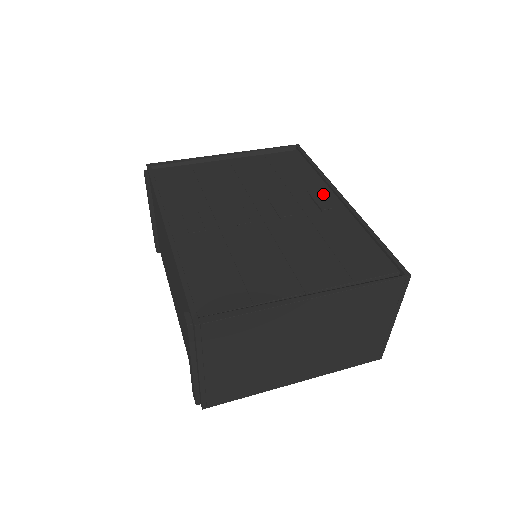
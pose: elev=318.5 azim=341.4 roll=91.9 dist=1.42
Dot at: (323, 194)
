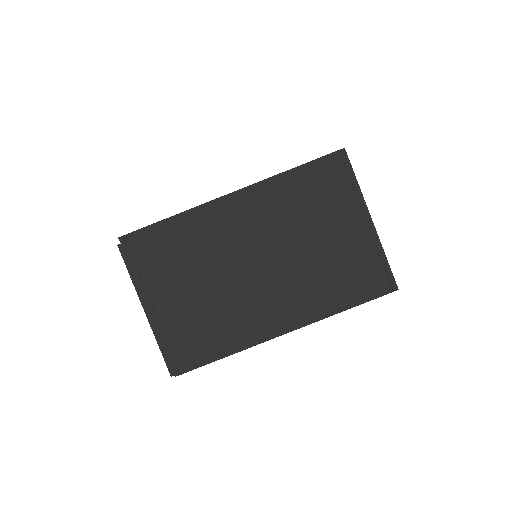
Dot at: occluded
